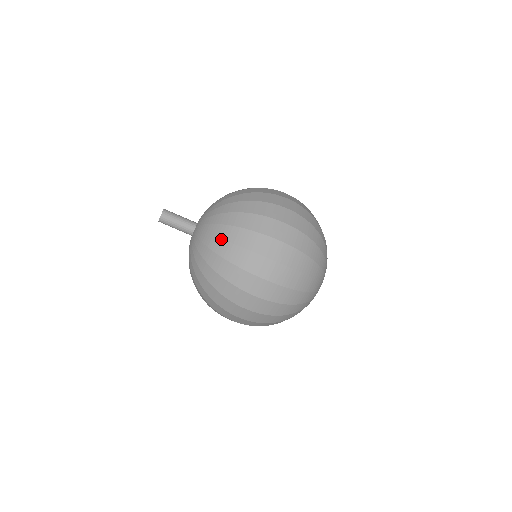
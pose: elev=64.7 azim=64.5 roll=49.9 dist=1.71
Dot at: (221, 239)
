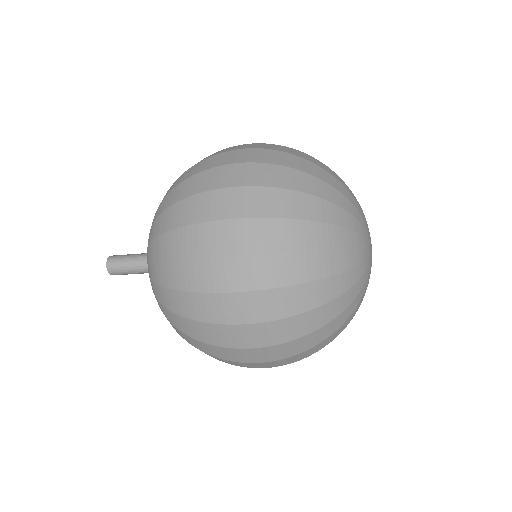
Dot at: (159, 286)
